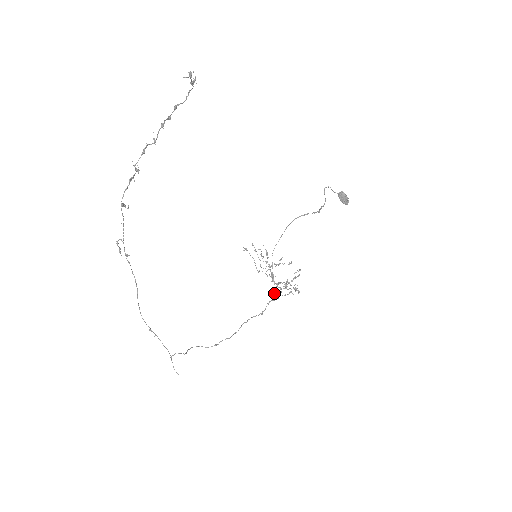
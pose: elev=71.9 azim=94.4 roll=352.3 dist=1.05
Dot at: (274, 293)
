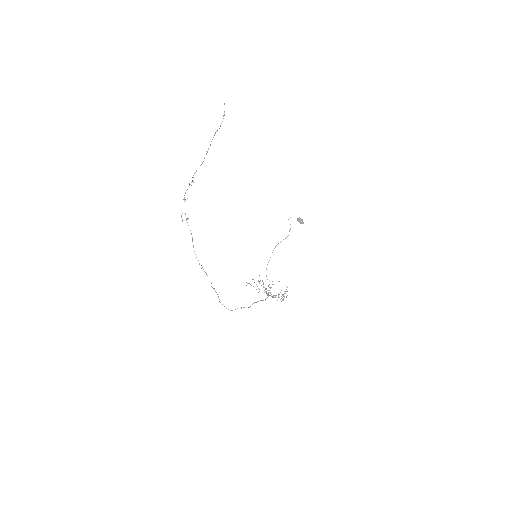
Dot at: occluded
